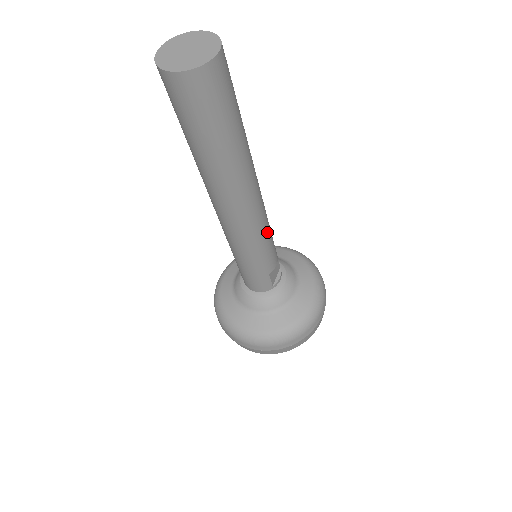
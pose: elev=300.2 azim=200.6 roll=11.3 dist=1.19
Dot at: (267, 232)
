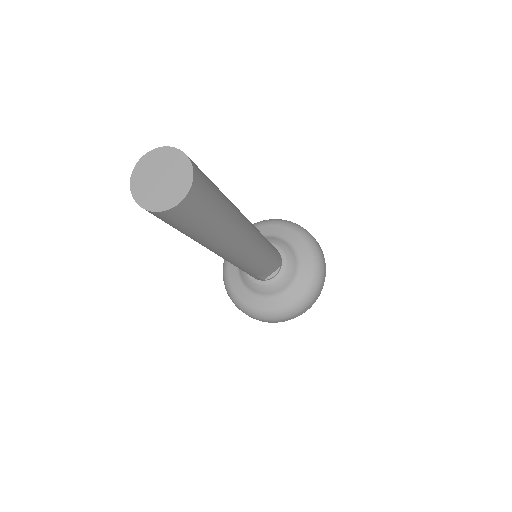
Dot at: (255, 262)
